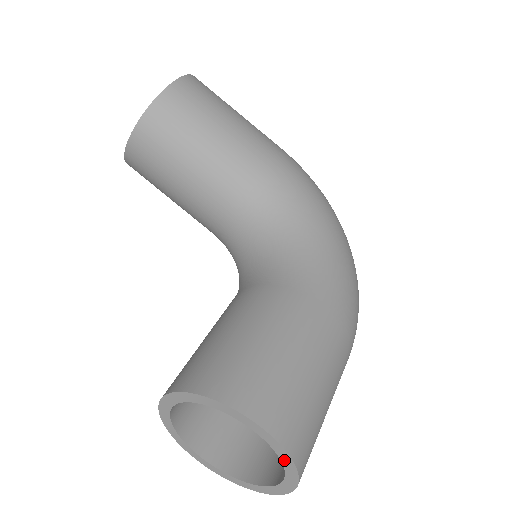
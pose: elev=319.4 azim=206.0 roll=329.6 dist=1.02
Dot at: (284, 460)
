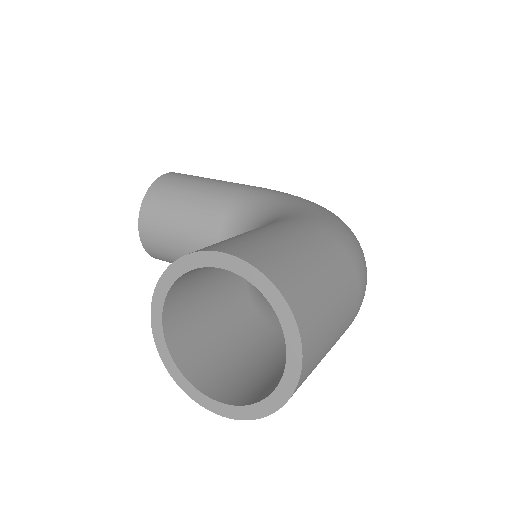
Dot at: (264, 290)
